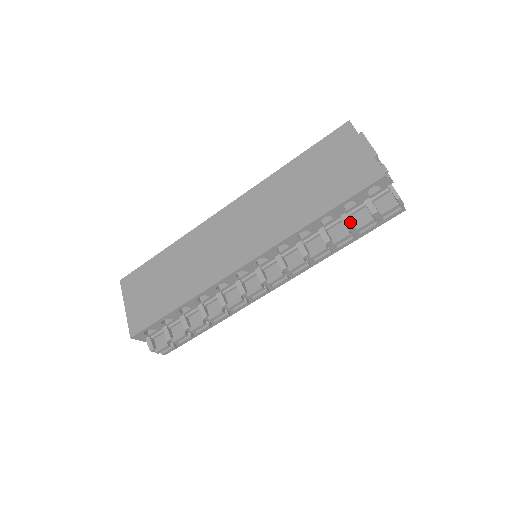
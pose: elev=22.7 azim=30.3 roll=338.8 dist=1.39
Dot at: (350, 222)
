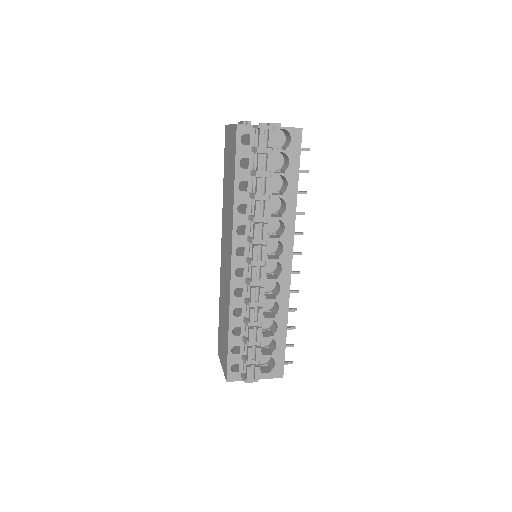
Dot at: (254, 172)
